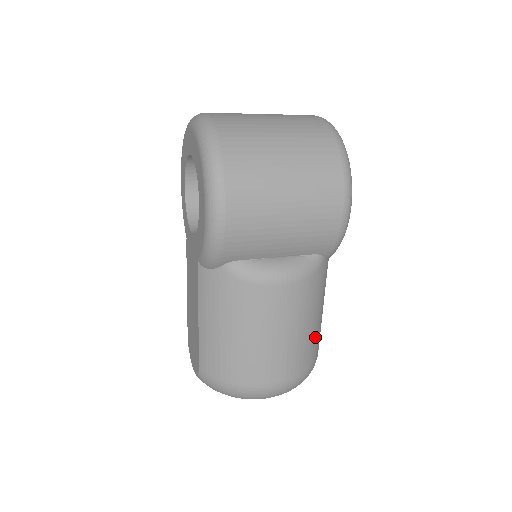
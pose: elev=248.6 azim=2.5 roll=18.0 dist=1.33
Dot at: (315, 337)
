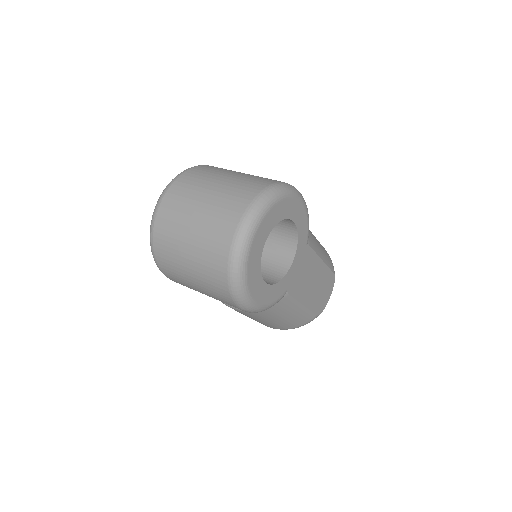
Dot at: (290, 321)
